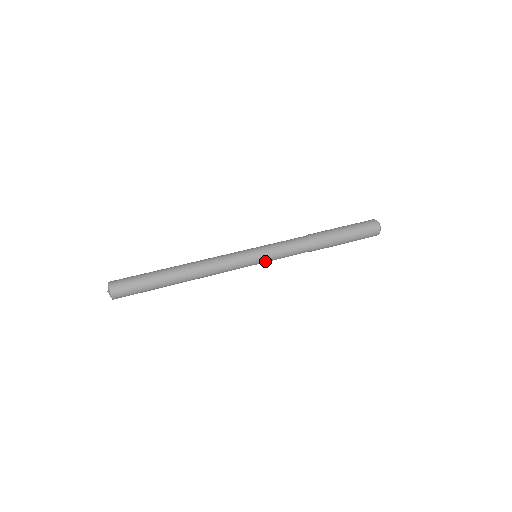
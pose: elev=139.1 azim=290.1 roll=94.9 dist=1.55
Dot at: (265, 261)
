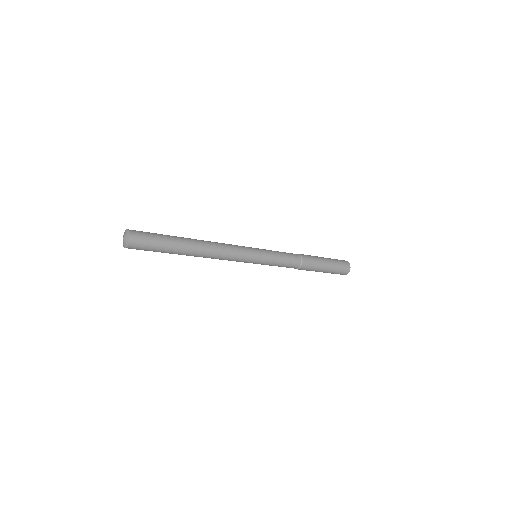
Dot at: (265, 253)
